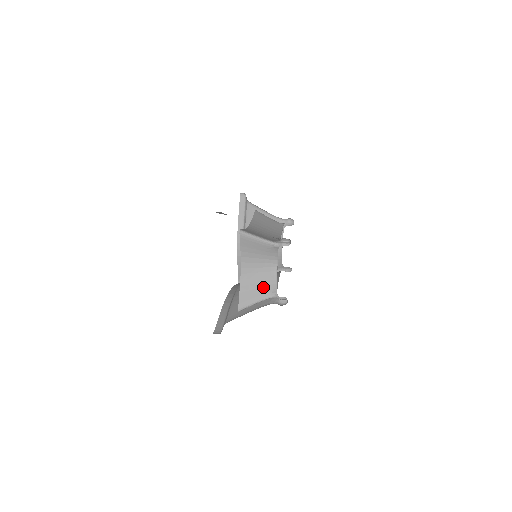
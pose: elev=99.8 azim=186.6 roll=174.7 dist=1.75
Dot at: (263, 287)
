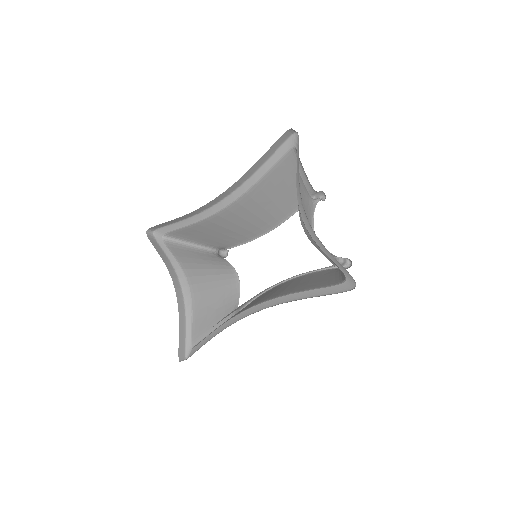
Dot at: occluded
